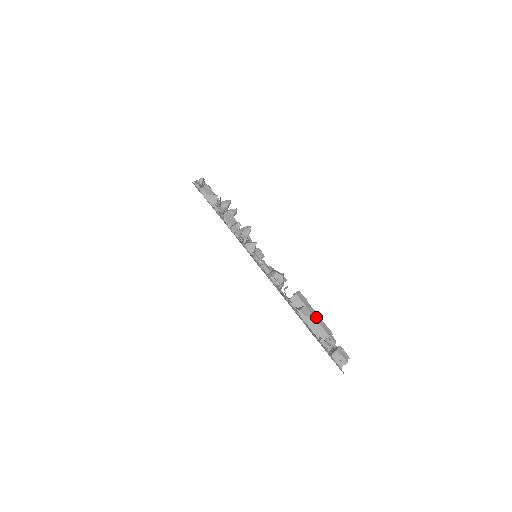
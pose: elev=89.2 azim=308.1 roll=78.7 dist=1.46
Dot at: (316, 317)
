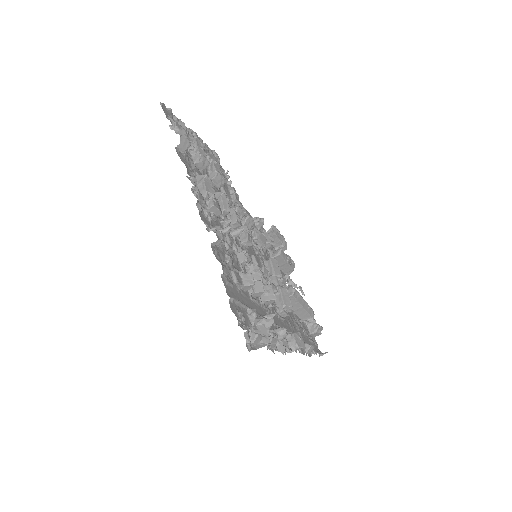
Dot at: (305, 307)
